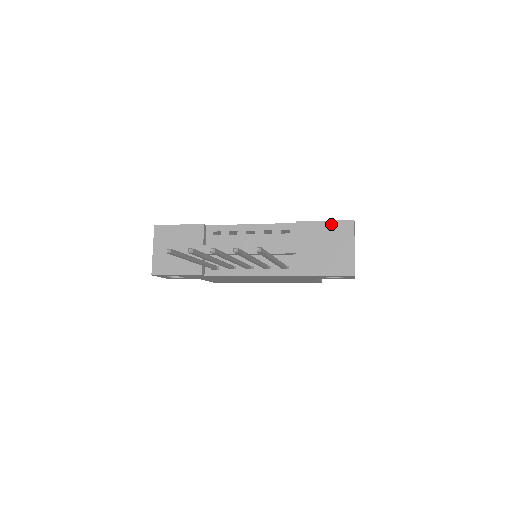
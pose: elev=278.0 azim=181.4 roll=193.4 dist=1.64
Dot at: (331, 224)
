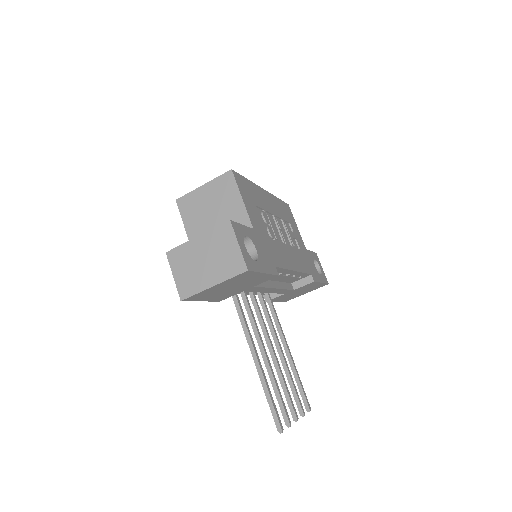
Dot at: occluded
